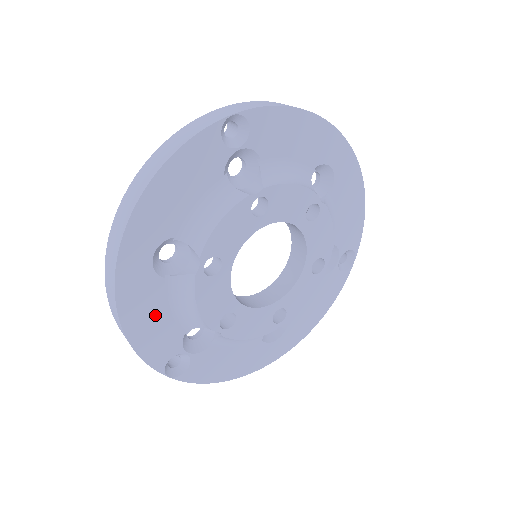
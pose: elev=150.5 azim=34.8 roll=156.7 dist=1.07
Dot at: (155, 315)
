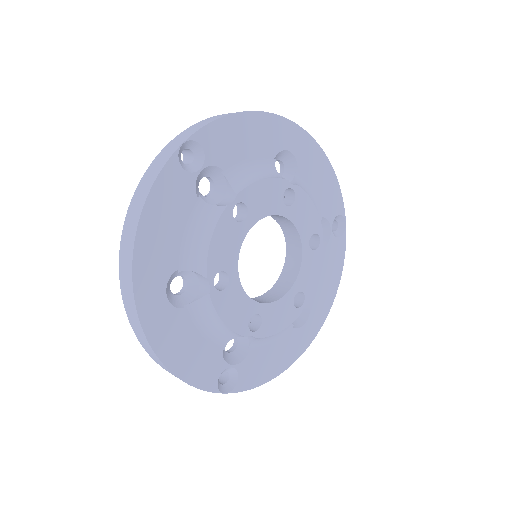
Dot at: (189, 344)
